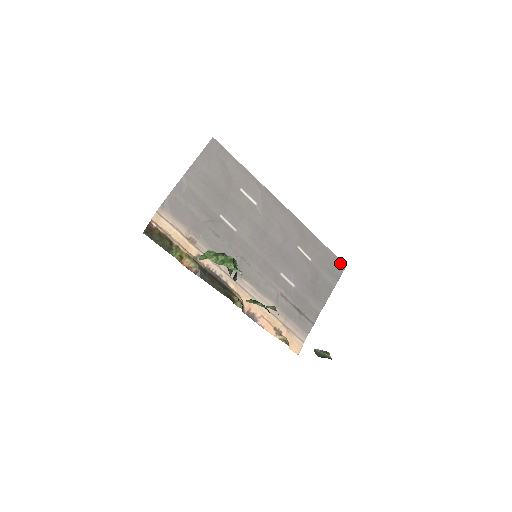
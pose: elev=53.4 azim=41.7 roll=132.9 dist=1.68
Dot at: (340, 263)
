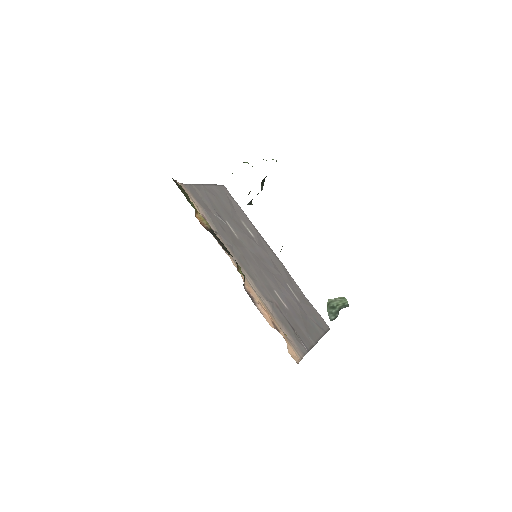
Dot at: (324, 323)
